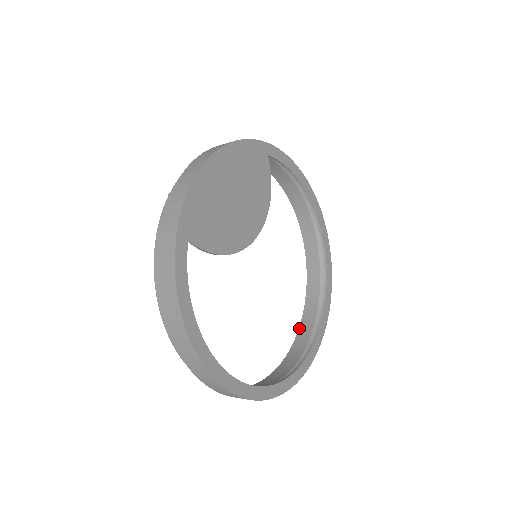
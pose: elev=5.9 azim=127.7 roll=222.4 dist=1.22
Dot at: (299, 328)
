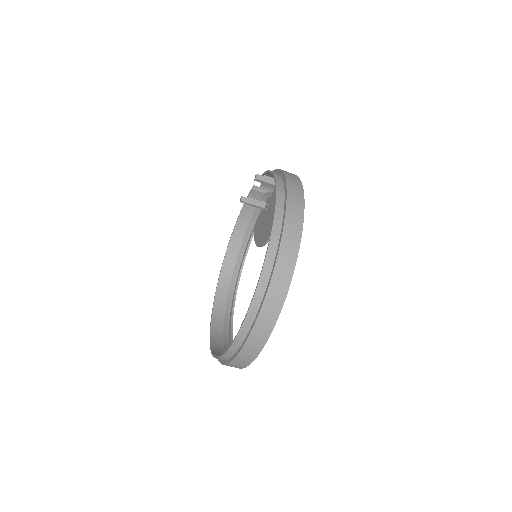
Dot at: (215, 355)
